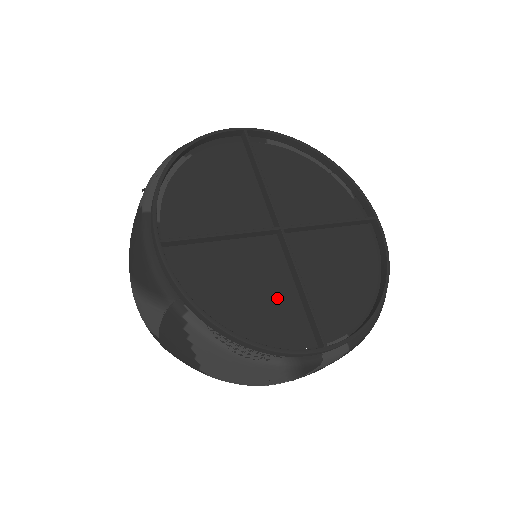
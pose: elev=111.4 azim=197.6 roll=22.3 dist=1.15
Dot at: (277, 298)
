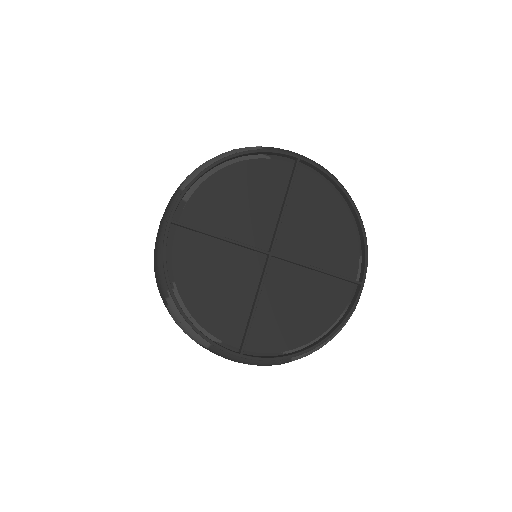
Dot at: (313, 290)
